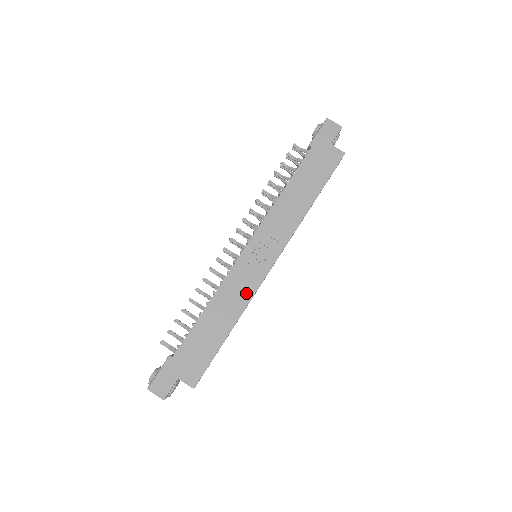
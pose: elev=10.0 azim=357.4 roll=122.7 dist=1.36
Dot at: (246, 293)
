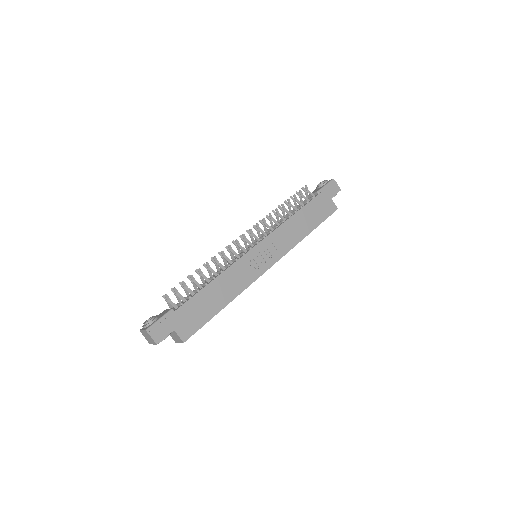
Dot at: (245, 281)
